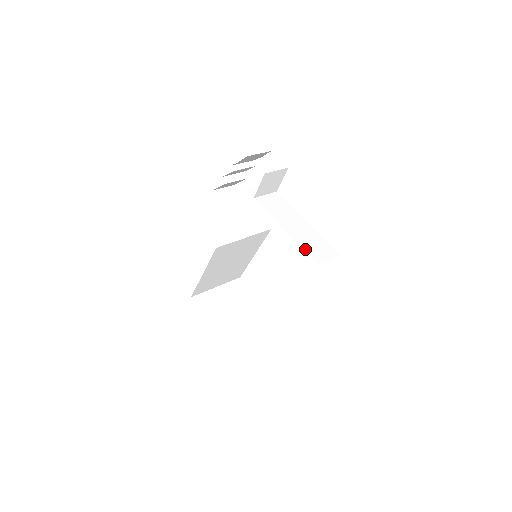
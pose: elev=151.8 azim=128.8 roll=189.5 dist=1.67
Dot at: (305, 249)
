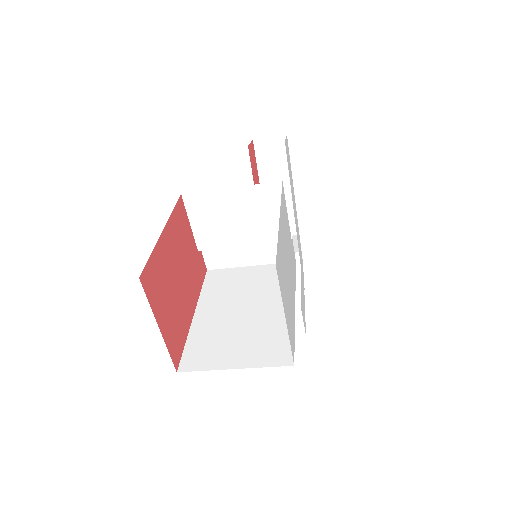
Dot at: occluded
